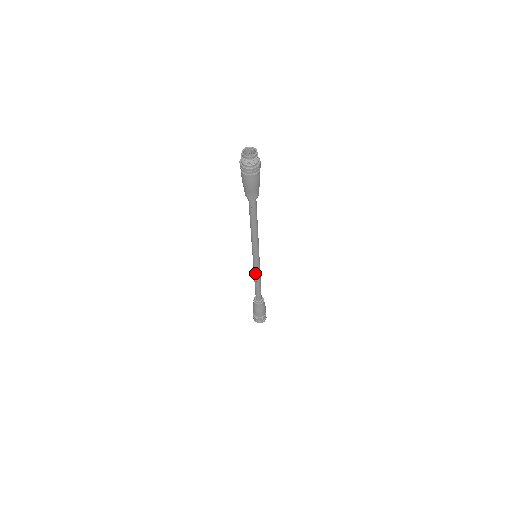
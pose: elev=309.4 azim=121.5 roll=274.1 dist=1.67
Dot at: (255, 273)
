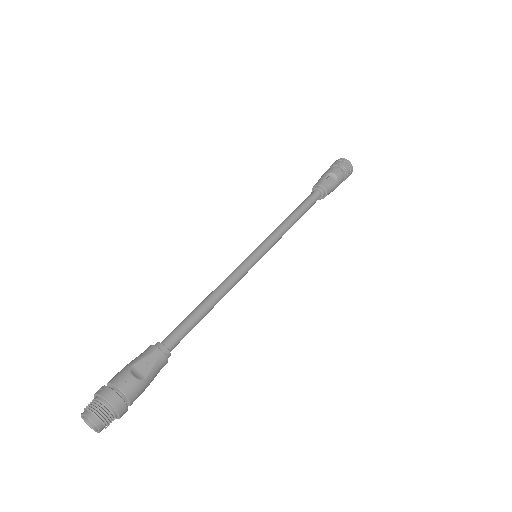
Dot at: occluded
